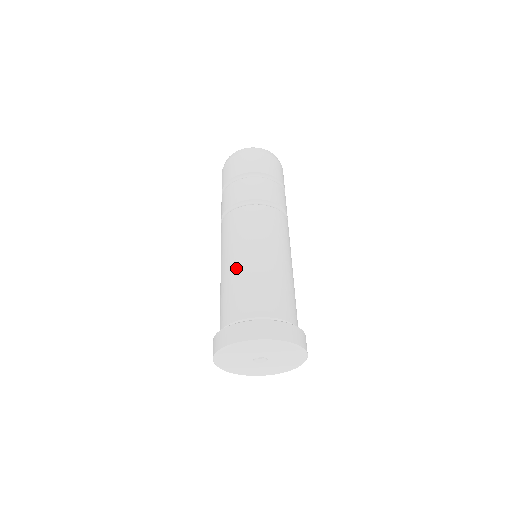
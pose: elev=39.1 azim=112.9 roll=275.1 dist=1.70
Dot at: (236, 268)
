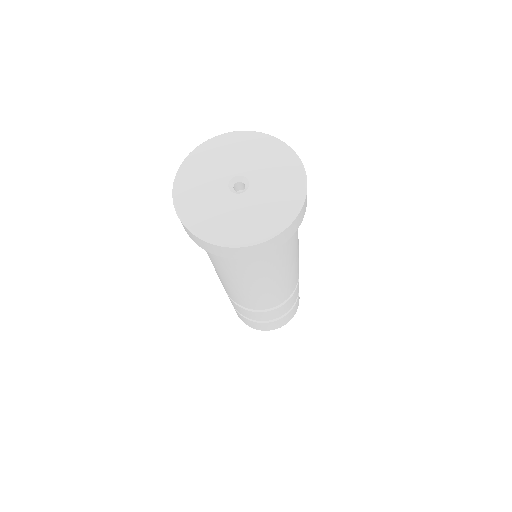
Dot at: occluded
